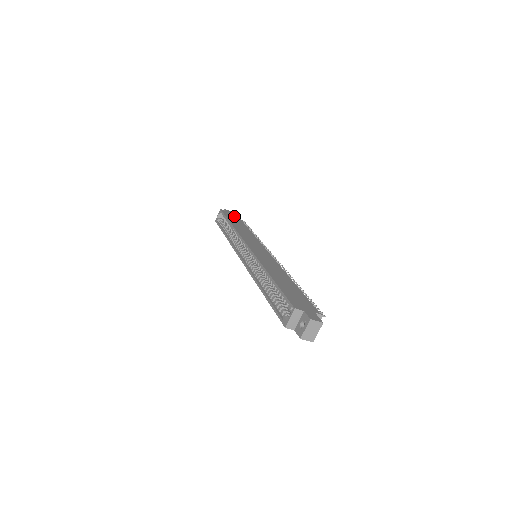
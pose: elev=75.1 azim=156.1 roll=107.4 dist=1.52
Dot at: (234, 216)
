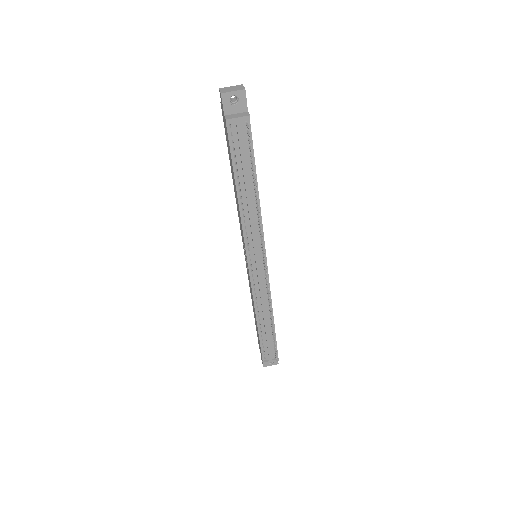
Dot at: occluded
